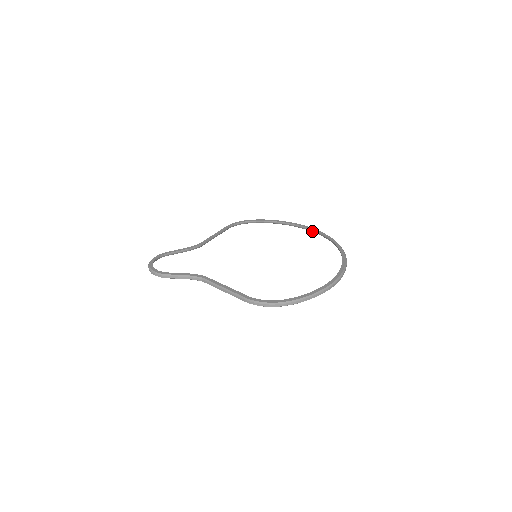
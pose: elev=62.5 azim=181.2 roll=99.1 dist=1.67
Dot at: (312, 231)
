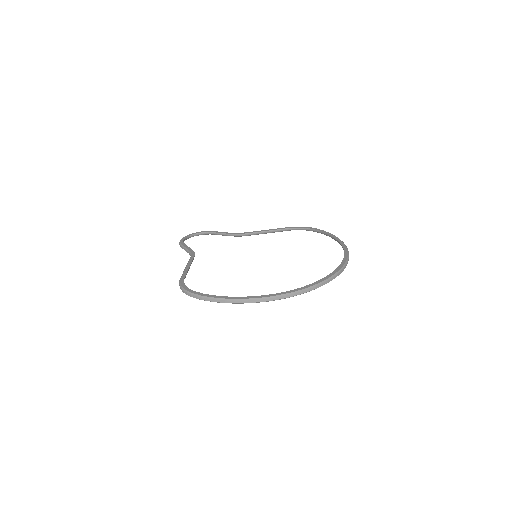
Dot at: occluded
